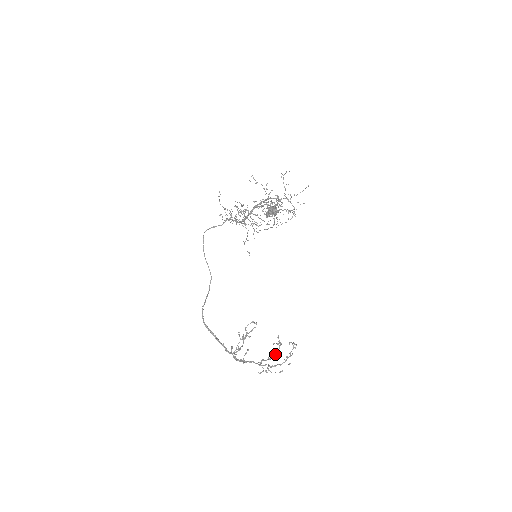
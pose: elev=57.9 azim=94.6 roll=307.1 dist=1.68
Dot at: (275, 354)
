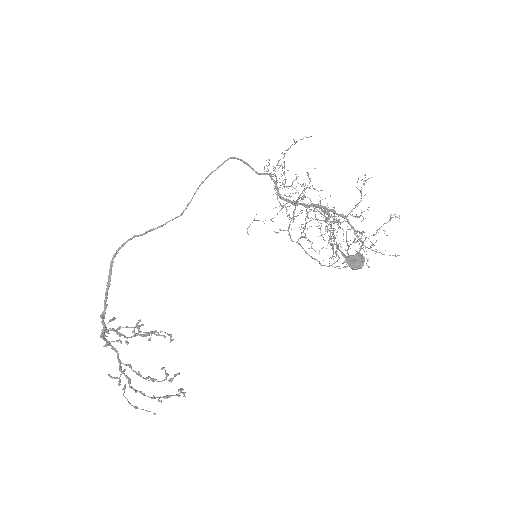
Dot at: (151, 379)
